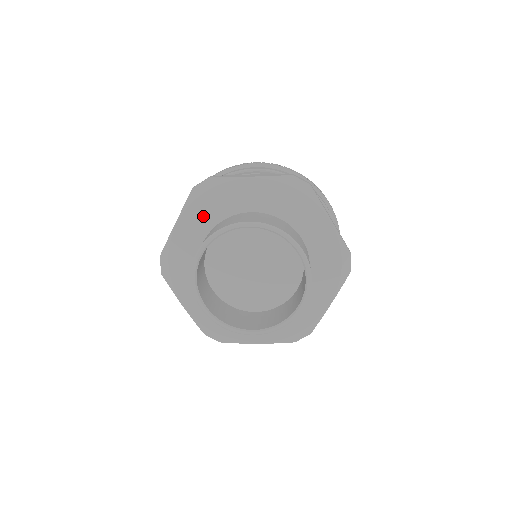
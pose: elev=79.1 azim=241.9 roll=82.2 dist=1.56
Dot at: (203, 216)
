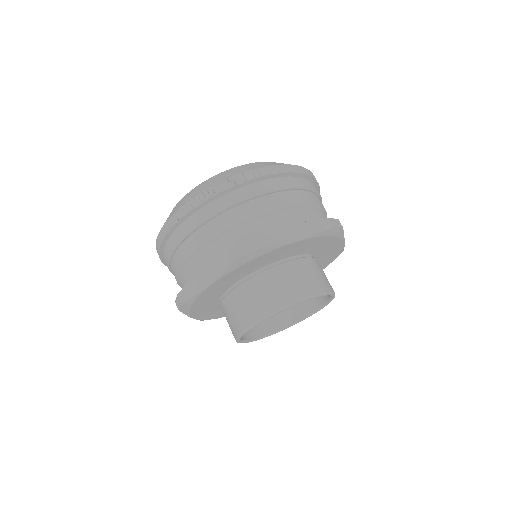
Dot at: (205, 307)
